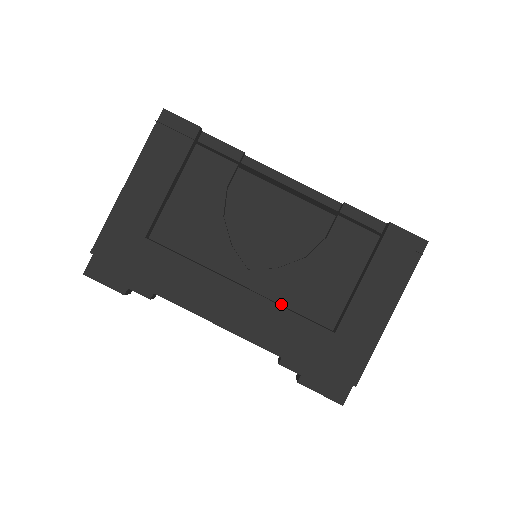
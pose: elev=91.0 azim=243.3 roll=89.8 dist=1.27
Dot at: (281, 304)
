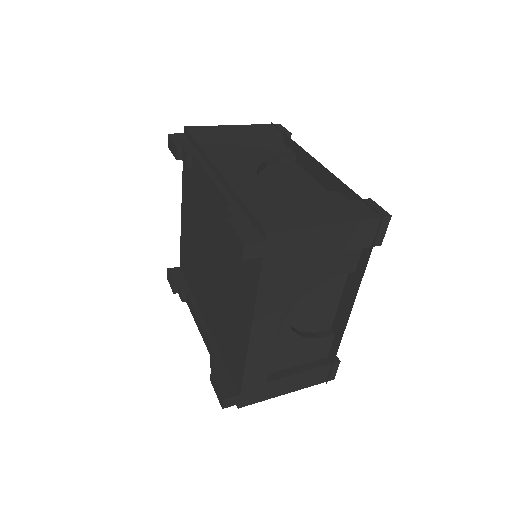
Dot at: occluded
